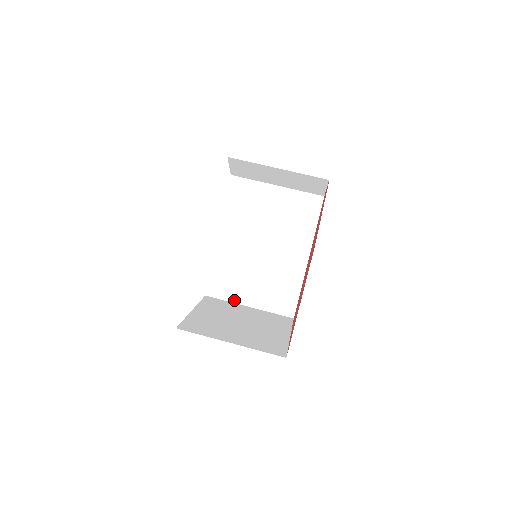
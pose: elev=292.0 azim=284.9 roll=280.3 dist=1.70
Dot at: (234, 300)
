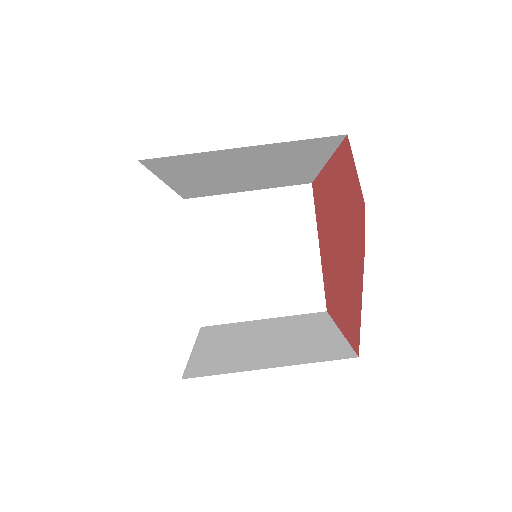
Dot at: (225, 193)
